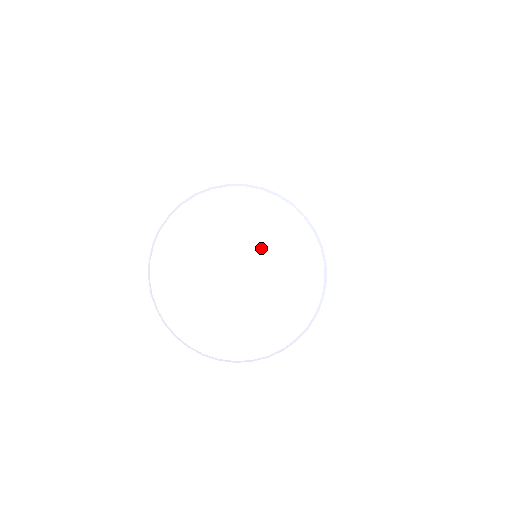
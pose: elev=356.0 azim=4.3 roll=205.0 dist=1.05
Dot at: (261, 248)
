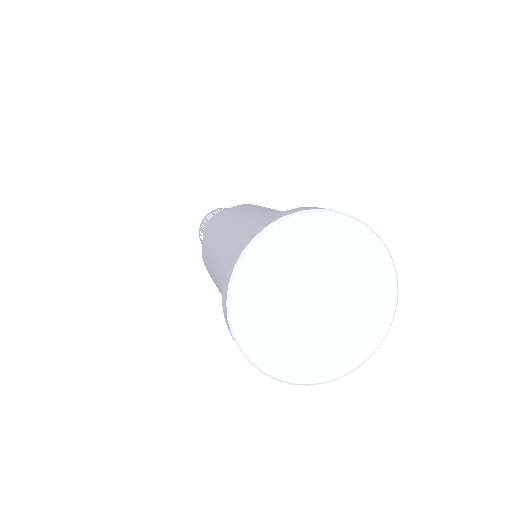
Dot at: (351, 292)
